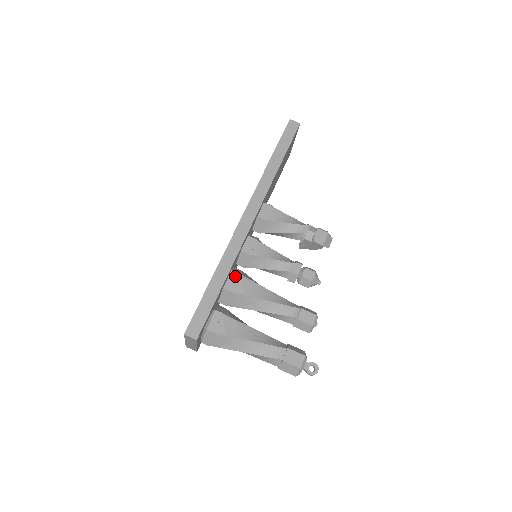
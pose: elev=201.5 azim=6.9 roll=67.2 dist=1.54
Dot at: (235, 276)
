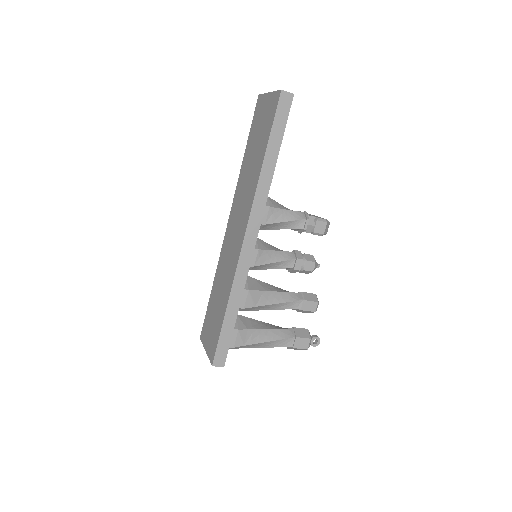
Dot at: (244, 293)
